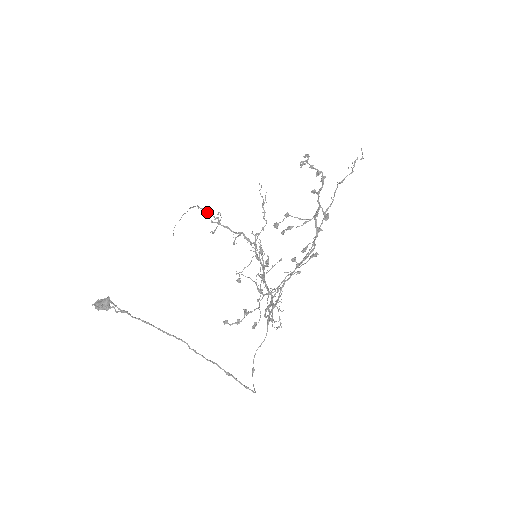
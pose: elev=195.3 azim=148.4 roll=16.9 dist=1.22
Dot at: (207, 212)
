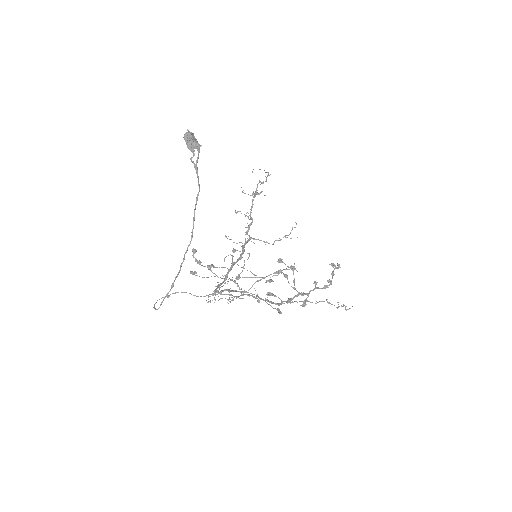
Dot at: (260, 181)
